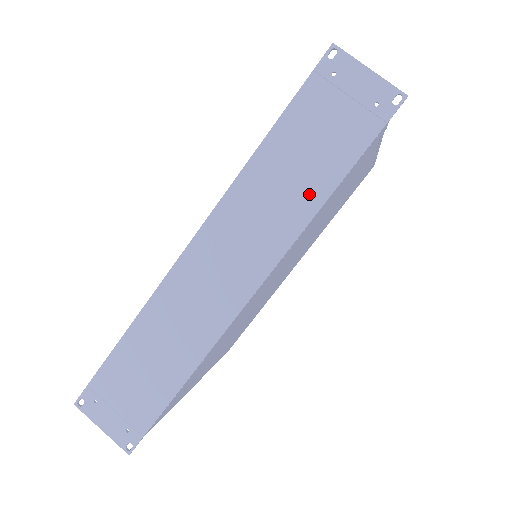
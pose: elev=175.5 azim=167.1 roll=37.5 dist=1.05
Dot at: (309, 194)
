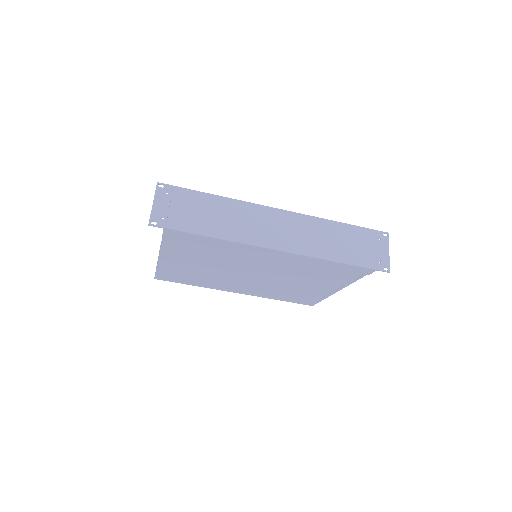
Dot at: (333, 253)
